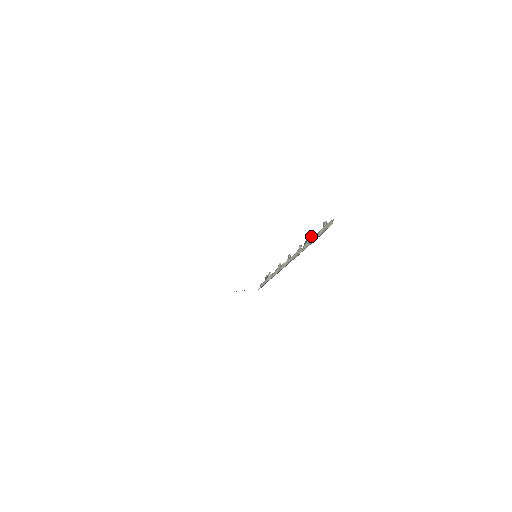
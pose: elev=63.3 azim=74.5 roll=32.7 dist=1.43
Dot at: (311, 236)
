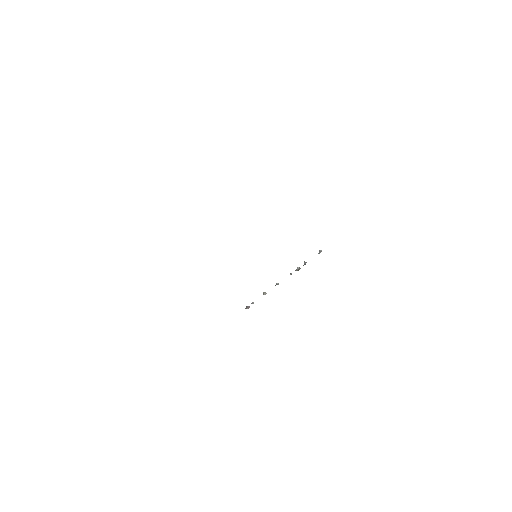
Dot at: occluded
